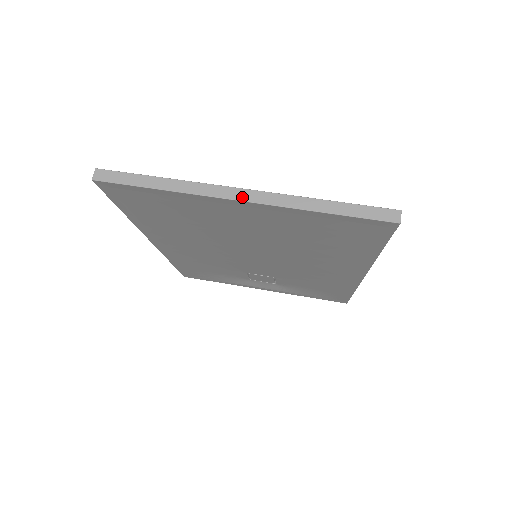
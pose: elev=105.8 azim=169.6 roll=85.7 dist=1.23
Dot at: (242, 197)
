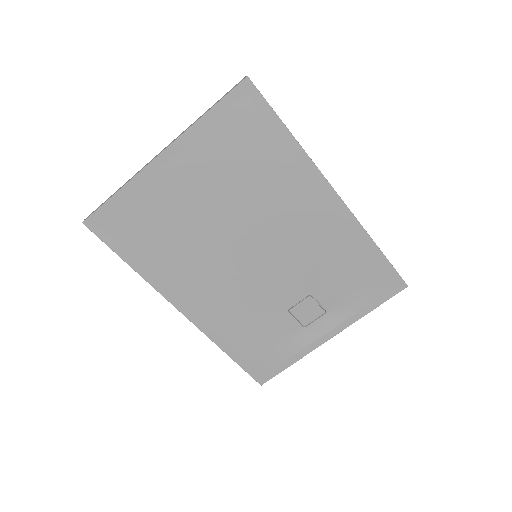
Dot at: (161, 152)
